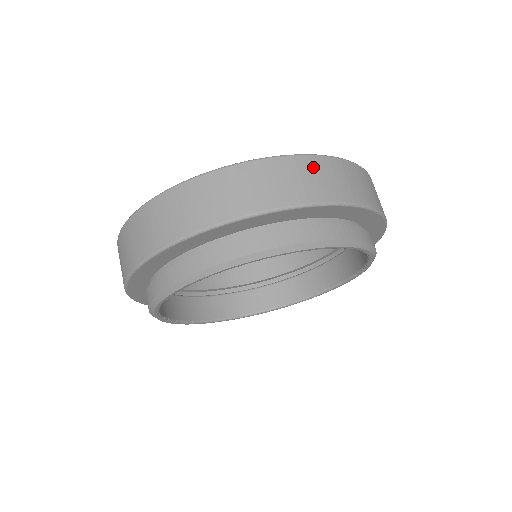
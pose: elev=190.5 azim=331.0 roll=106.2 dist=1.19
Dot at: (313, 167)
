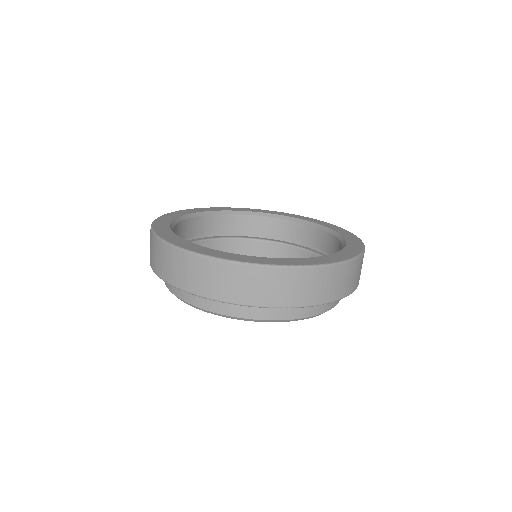
Dot at: (282, 278)
